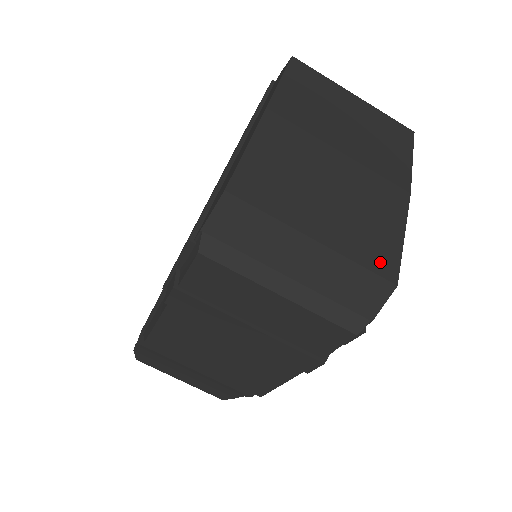
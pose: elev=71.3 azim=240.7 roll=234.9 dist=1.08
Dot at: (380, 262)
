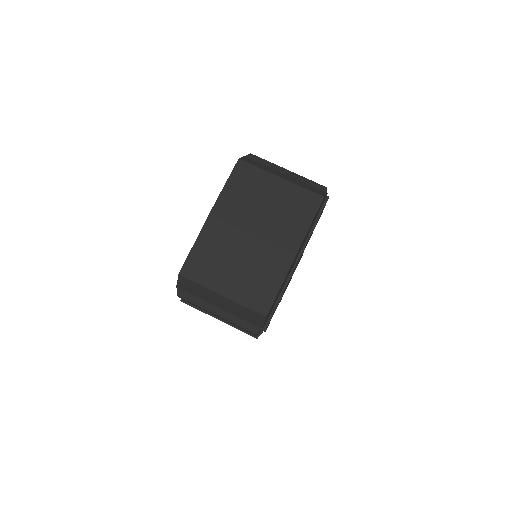
Dot at: (259, 304)
